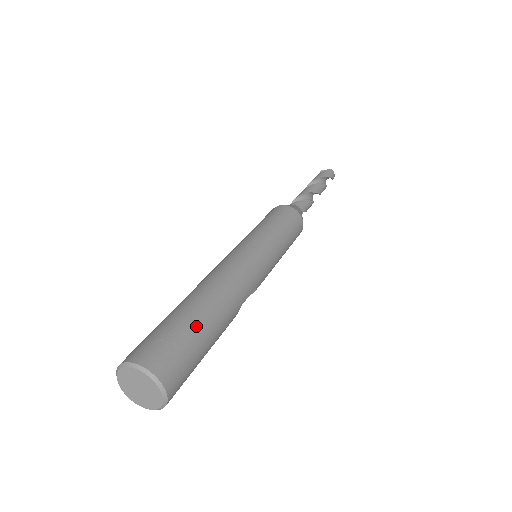
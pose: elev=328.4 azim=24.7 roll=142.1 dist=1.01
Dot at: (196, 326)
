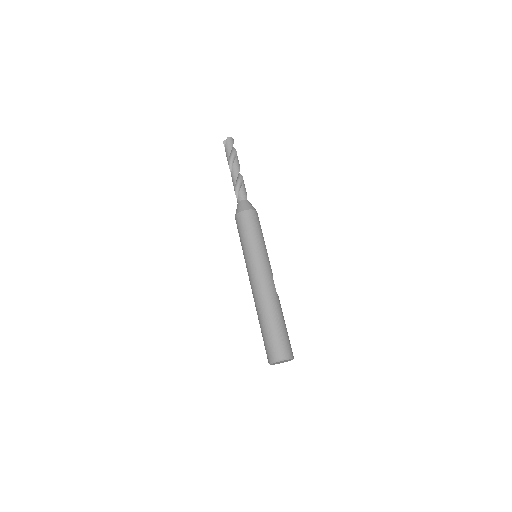
Dot at: (274, 327)
